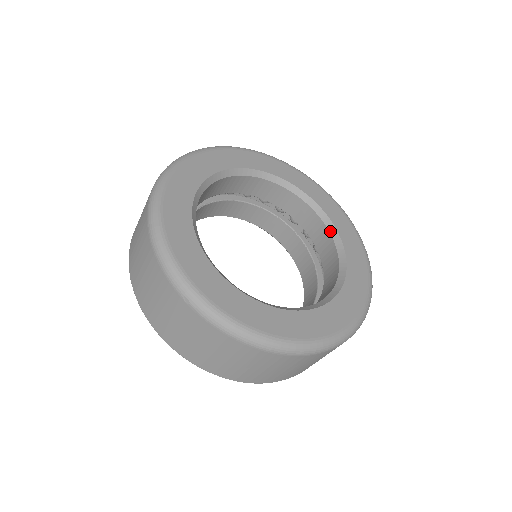
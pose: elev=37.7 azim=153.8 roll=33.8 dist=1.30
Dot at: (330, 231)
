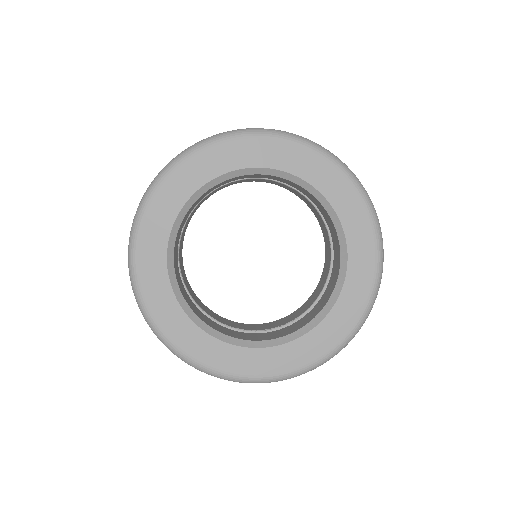
Dot at: (333, 222)
